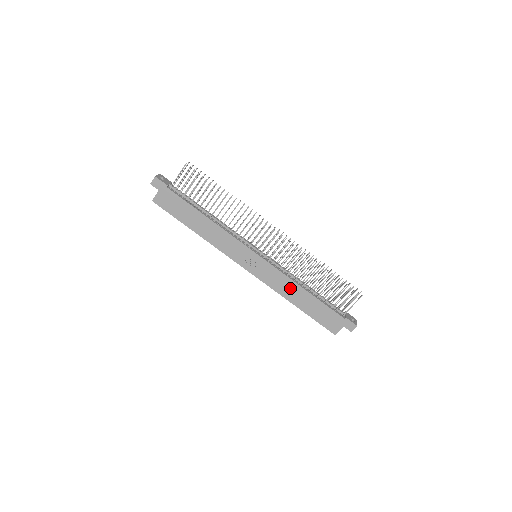
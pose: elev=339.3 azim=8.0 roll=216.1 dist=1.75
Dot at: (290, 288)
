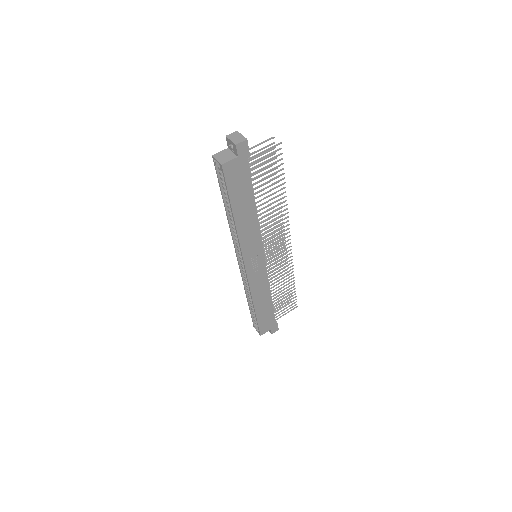
Dot at: (263, 293)
